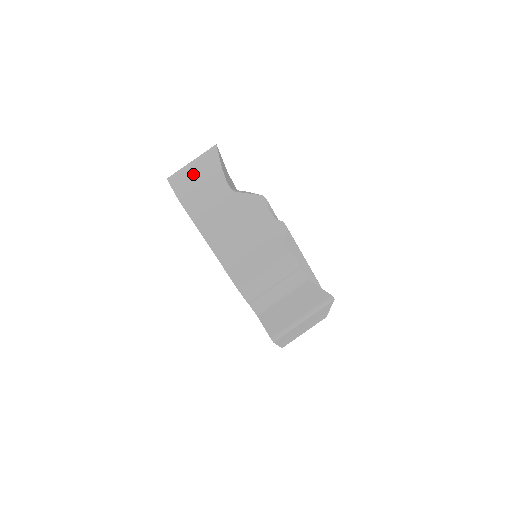
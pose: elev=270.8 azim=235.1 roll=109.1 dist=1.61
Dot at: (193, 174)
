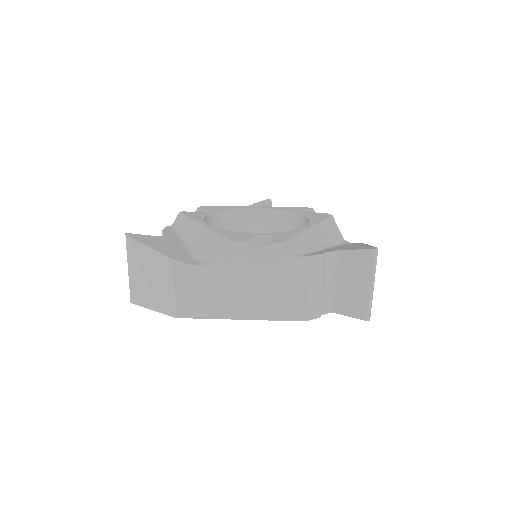
Dot at: (151, 283)
